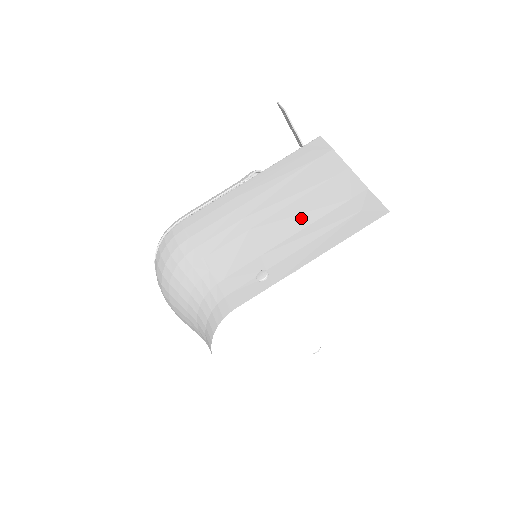
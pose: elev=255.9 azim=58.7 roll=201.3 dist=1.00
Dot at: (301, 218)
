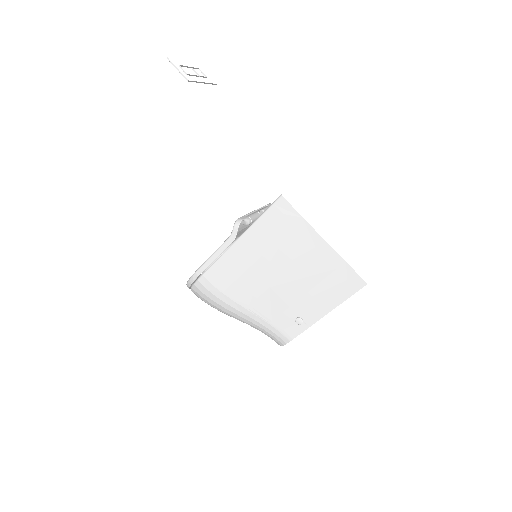
Dot at: (306, 281)
